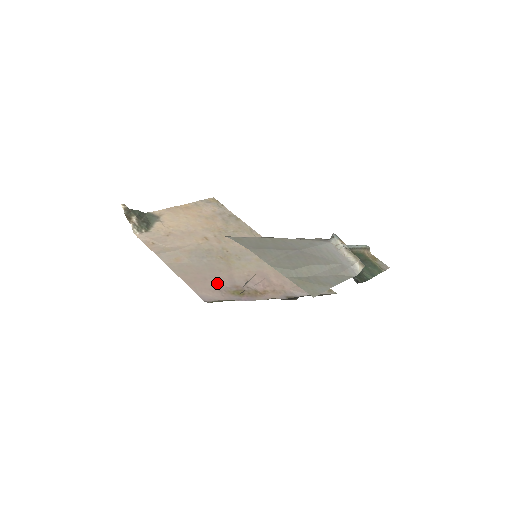
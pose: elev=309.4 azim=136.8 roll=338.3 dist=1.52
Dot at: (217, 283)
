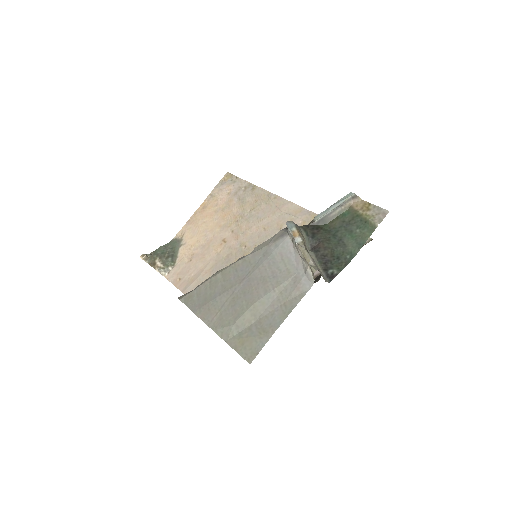
Dot at: occluded
